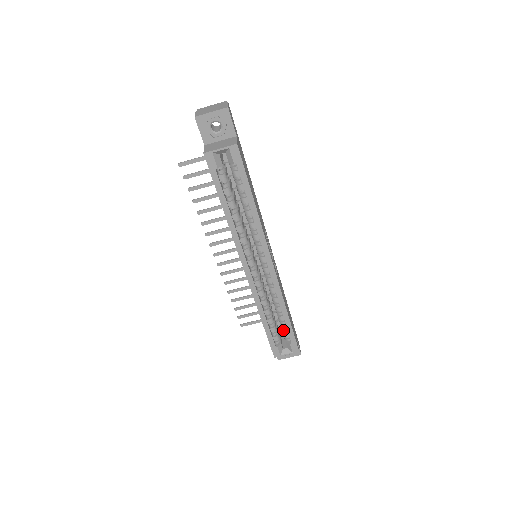
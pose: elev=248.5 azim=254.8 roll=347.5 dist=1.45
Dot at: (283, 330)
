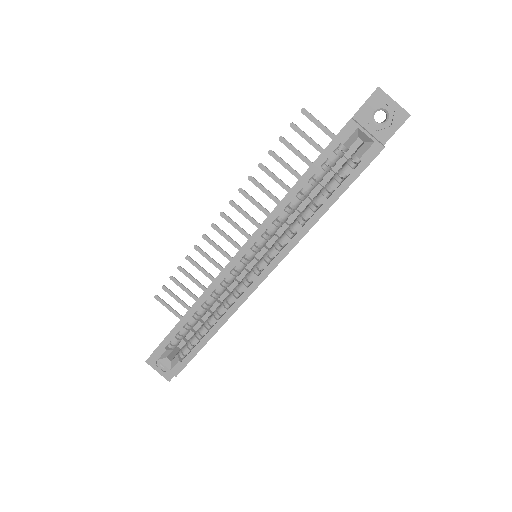
Dot at: (190, 342)
